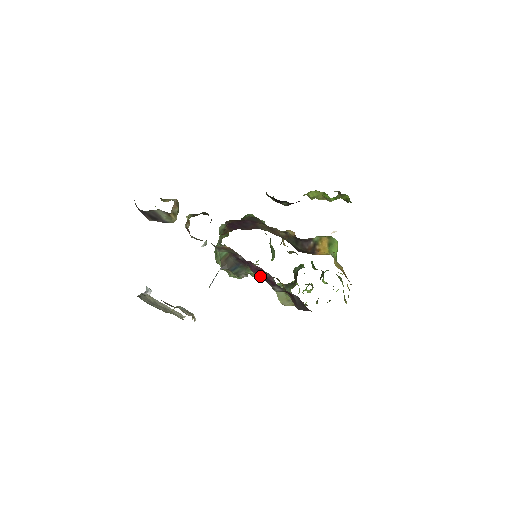
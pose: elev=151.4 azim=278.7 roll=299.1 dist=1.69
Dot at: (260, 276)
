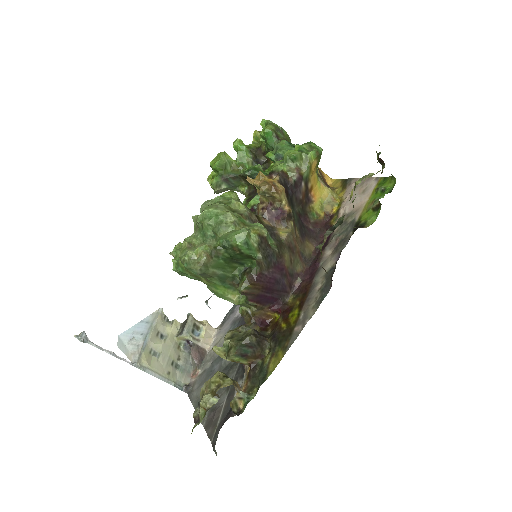
Dot at: occluded
